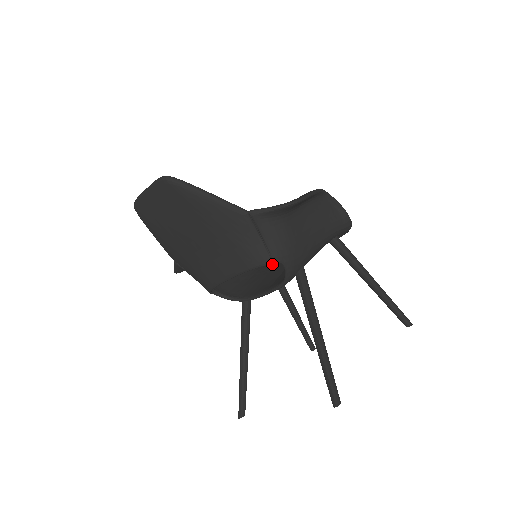
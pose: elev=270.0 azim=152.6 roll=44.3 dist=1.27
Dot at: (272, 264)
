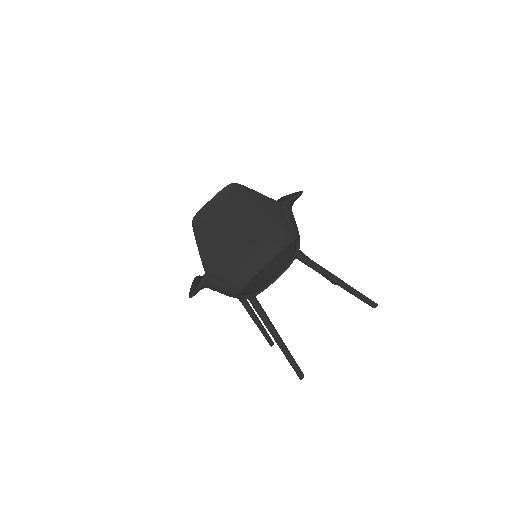
Dot at: occluded
